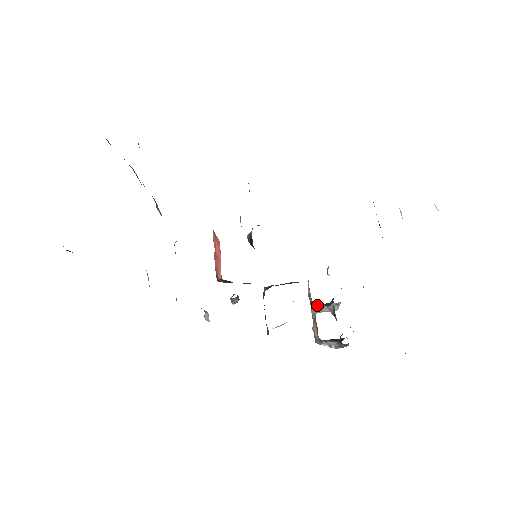
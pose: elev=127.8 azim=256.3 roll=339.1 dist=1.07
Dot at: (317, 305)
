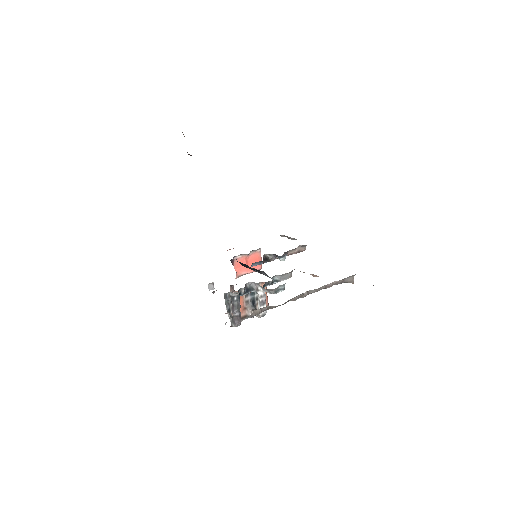
Dot at: (256, 308)
